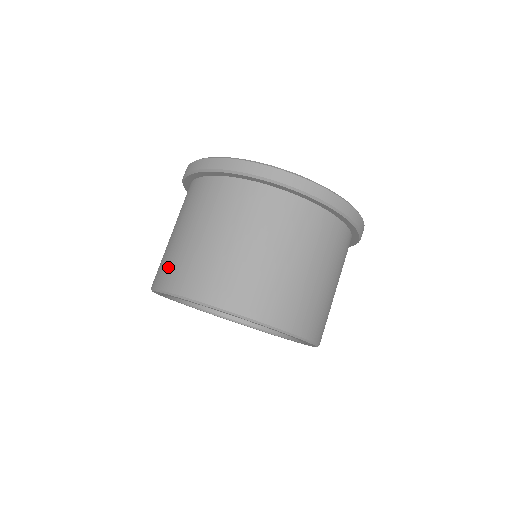
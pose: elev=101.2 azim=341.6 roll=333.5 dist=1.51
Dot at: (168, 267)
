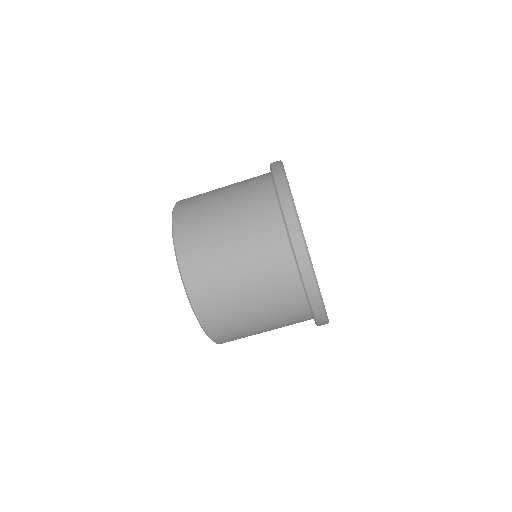
Dot at: (214, 305)
